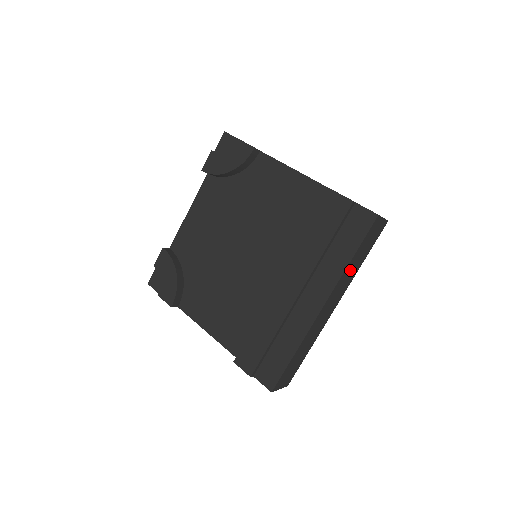
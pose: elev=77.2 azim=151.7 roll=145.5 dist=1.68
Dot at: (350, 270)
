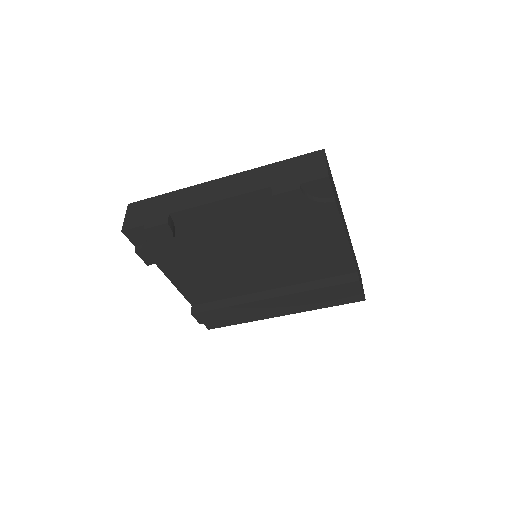
Dot at: occluded
